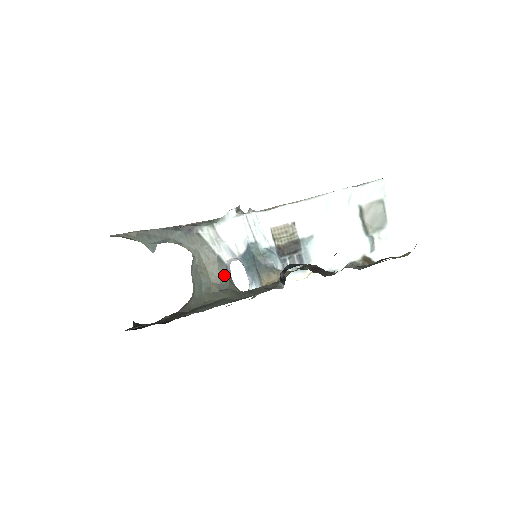
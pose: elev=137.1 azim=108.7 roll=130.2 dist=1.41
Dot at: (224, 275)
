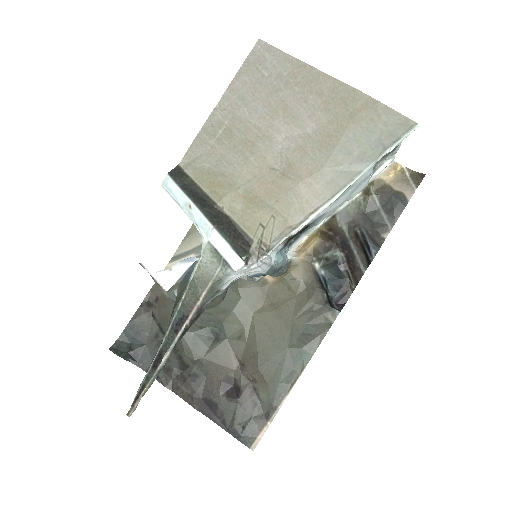
Dot at: occluded
